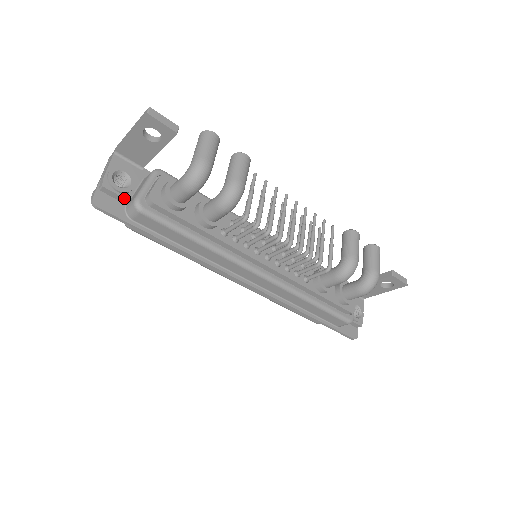
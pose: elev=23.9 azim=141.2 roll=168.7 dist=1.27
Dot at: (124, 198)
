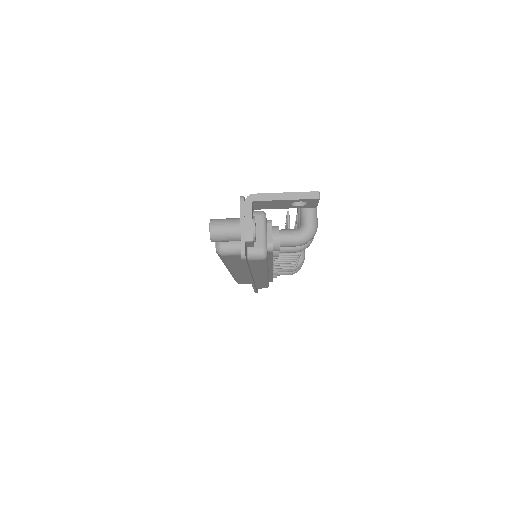
Dot at: (254, 246)
